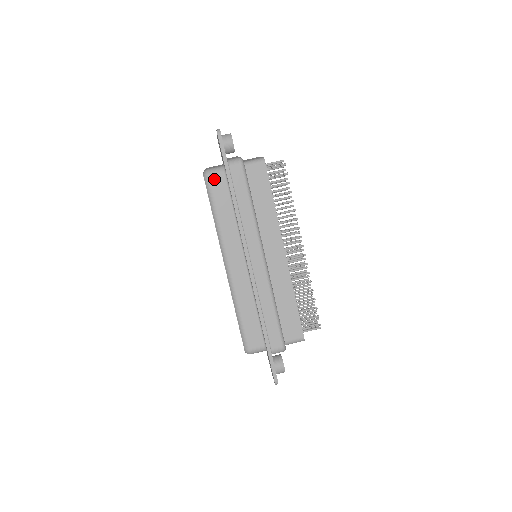
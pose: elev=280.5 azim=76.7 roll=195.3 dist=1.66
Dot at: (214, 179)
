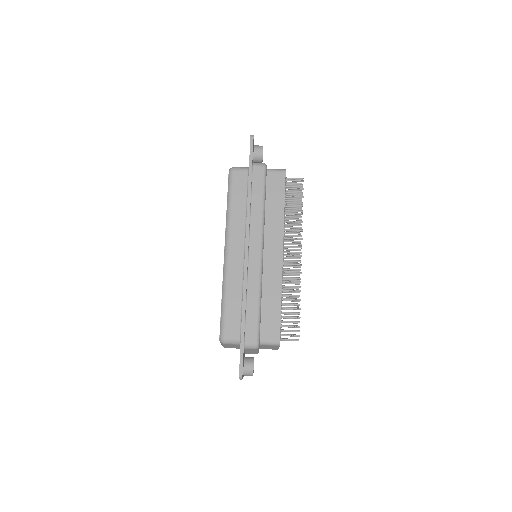
Dot at: (237, 175)
